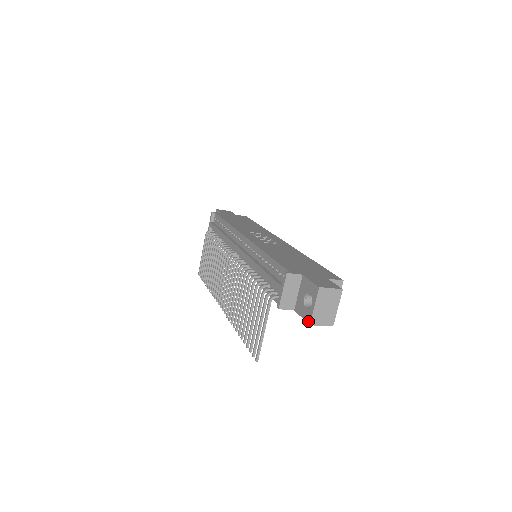
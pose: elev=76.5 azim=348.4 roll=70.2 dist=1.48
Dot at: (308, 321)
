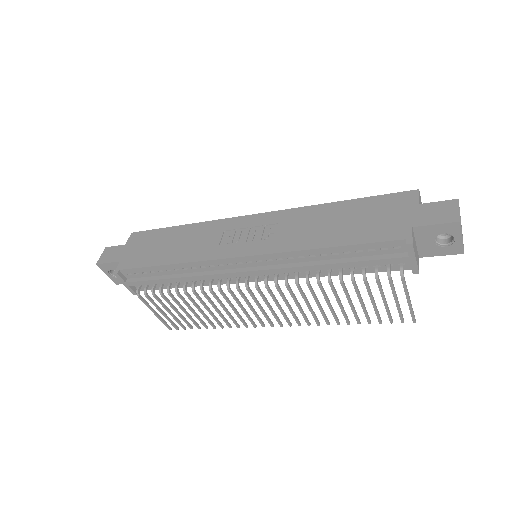
Dot at: (459, 253)
